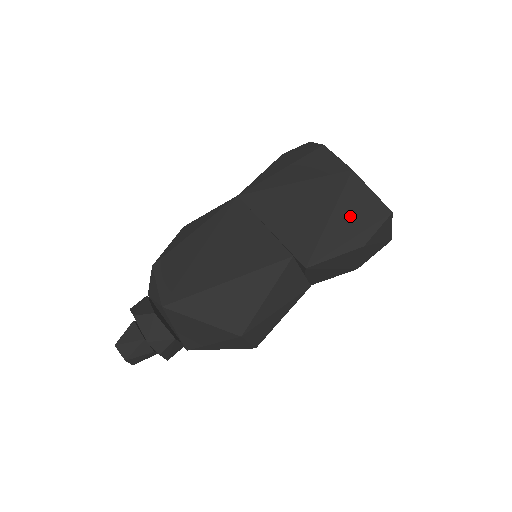
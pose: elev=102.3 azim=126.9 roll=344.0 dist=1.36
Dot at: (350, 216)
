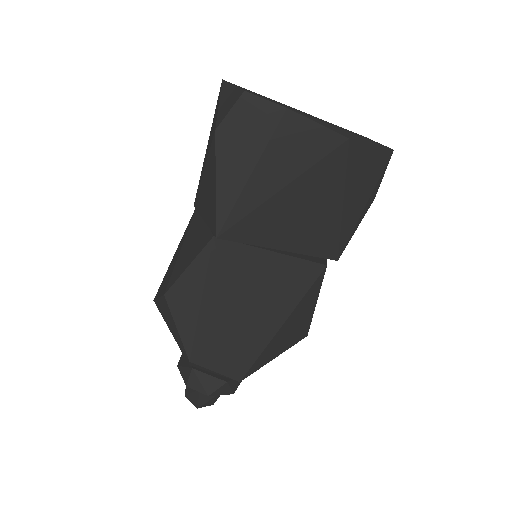
Dot at: (360, 188)
